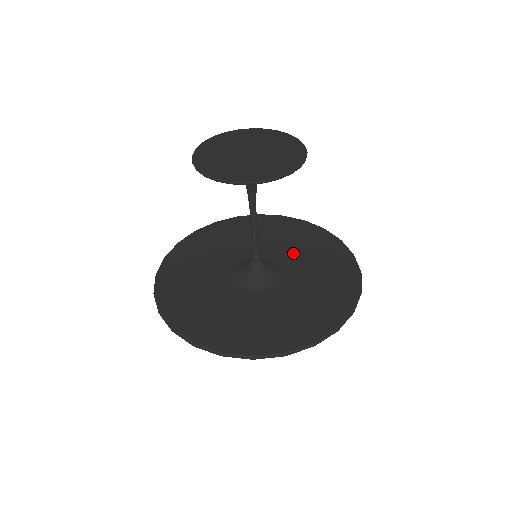
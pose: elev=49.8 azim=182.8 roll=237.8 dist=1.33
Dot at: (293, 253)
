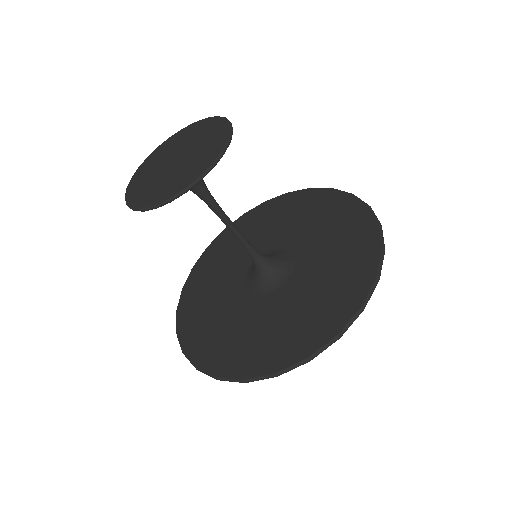
Dot at: (310, 237)
